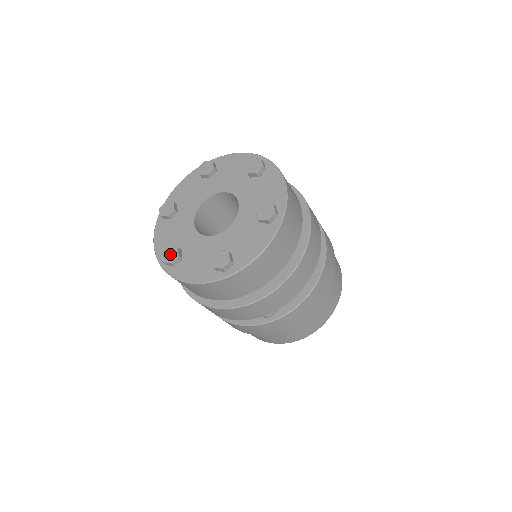
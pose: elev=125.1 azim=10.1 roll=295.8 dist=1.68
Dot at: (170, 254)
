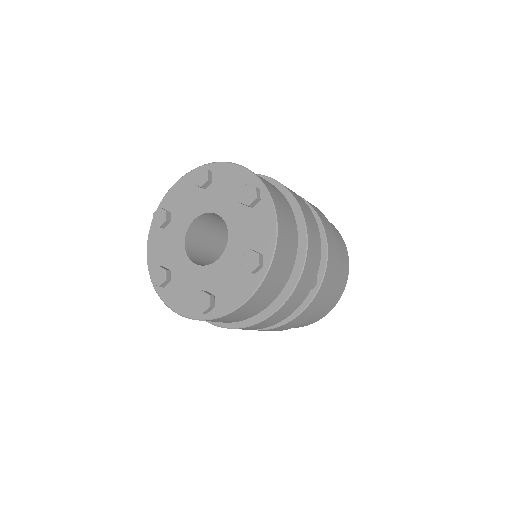
Dot at: (201, 302)
